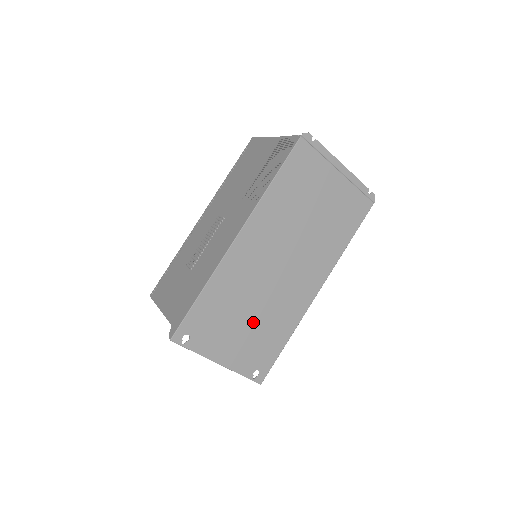
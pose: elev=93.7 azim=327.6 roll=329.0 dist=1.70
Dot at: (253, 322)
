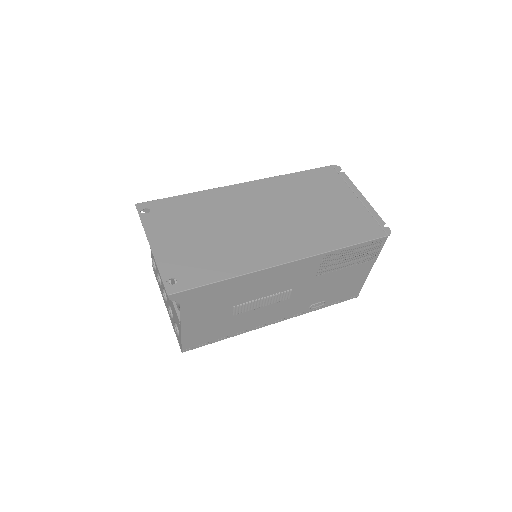
Dot at: (207, 240)
